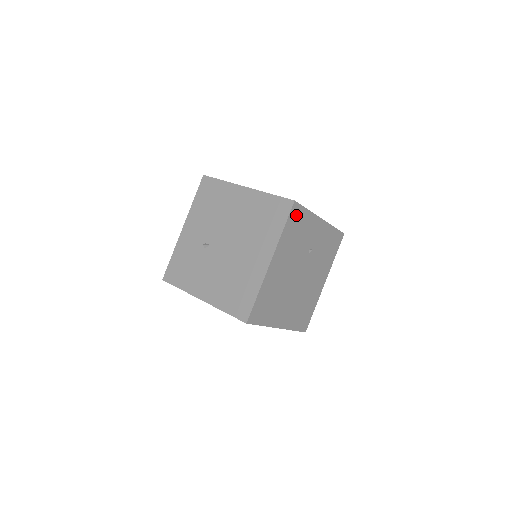
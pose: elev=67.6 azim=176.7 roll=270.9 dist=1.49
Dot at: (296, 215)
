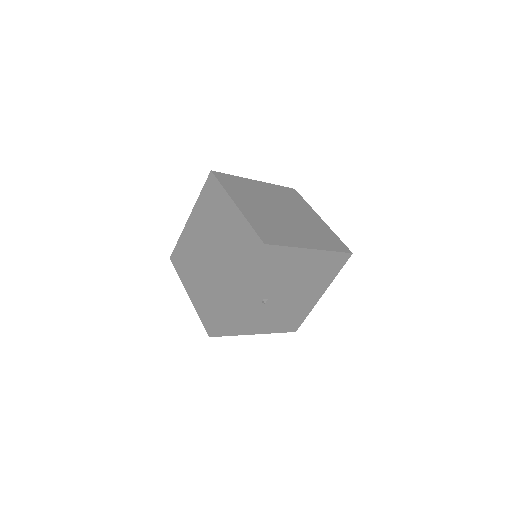
Dot at: occluded
